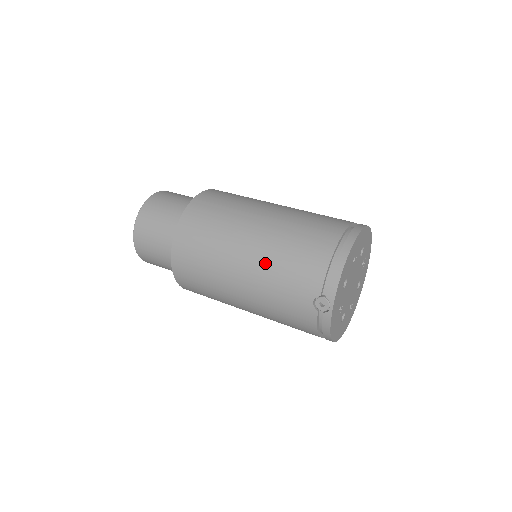
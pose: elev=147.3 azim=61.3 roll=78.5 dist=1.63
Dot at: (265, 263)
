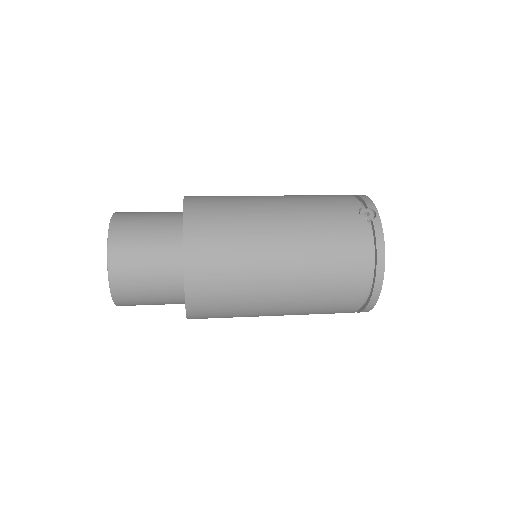
Dot at: (298, 200)
